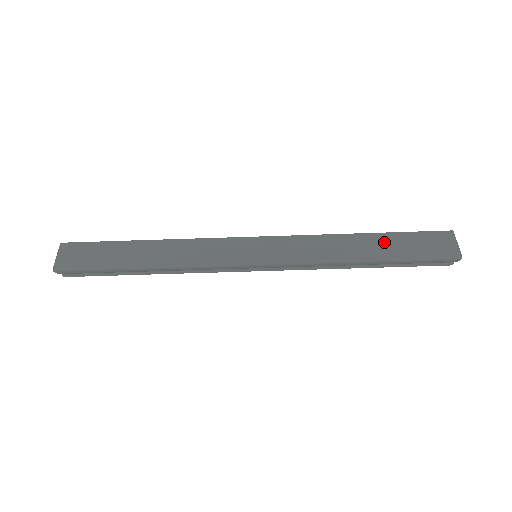
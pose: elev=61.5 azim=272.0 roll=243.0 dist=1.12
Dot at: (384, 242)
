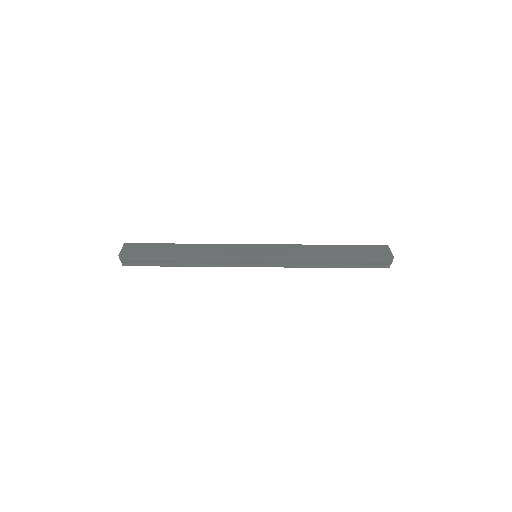
Dot at: (342, 249)
